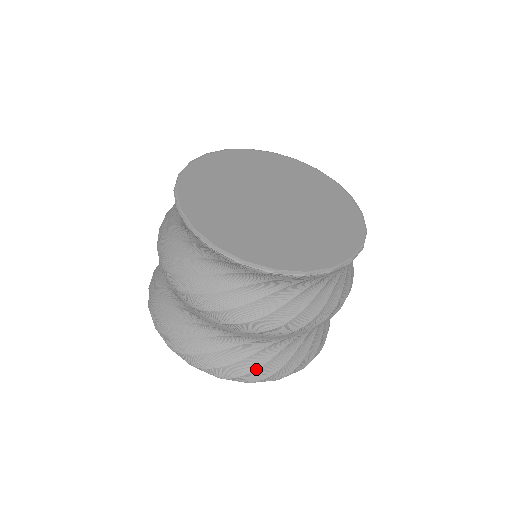
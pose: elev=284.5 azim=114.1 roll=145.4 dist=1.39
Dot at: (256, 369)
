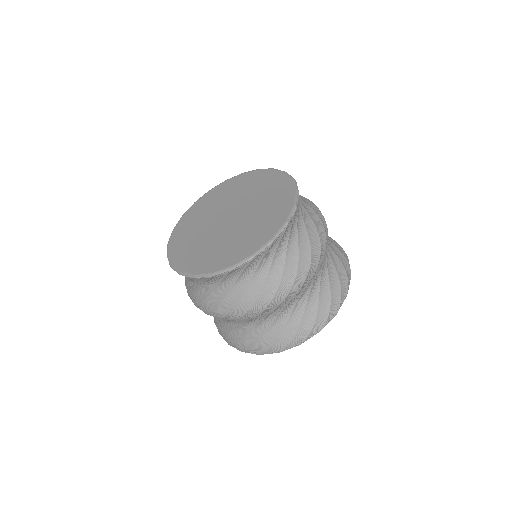
Dot at: (315, 318)
